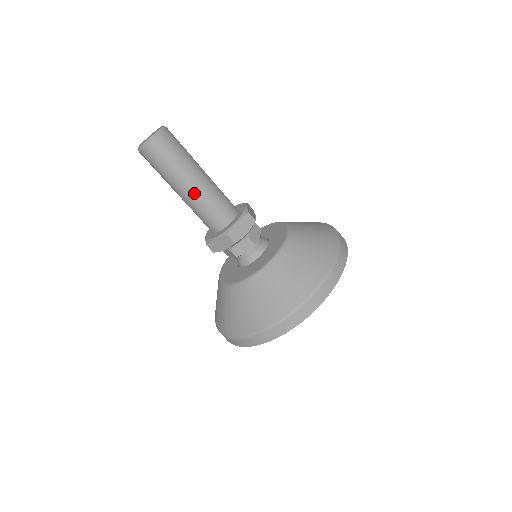
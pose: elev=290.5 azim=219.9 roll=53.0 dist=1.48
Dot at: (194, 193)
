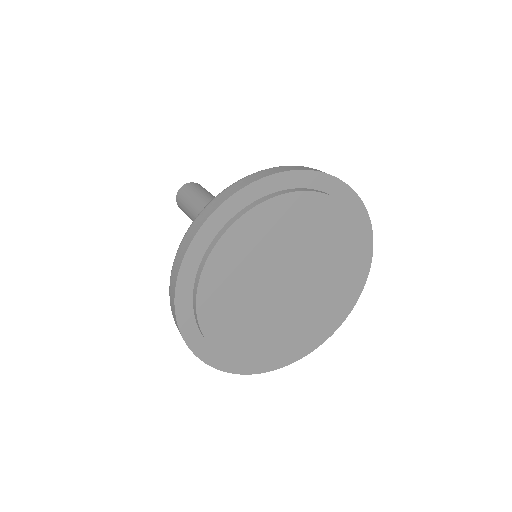
Dot at: (204, 202)
